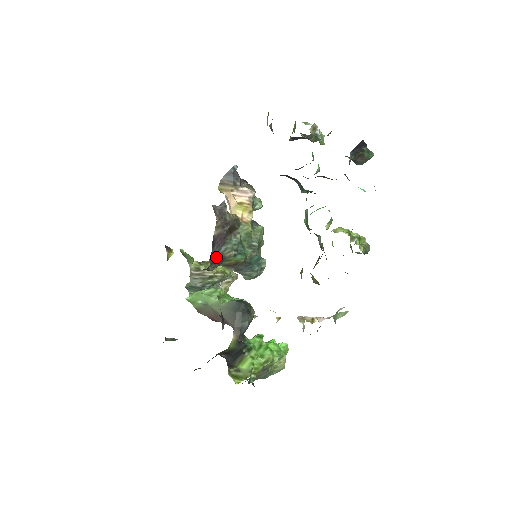
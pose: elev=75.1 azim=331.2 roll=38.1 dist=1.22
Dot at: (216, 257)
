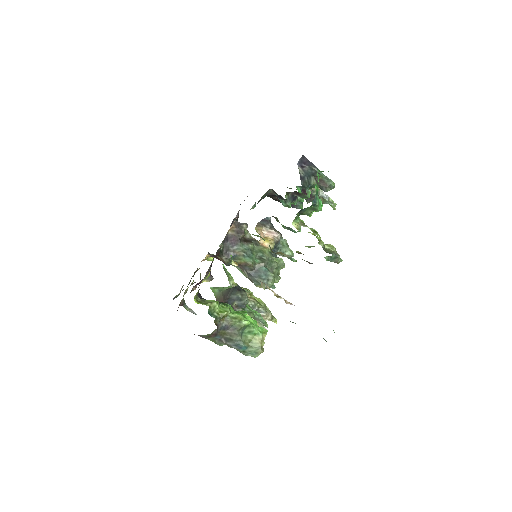
Dot at: (229, 251)
